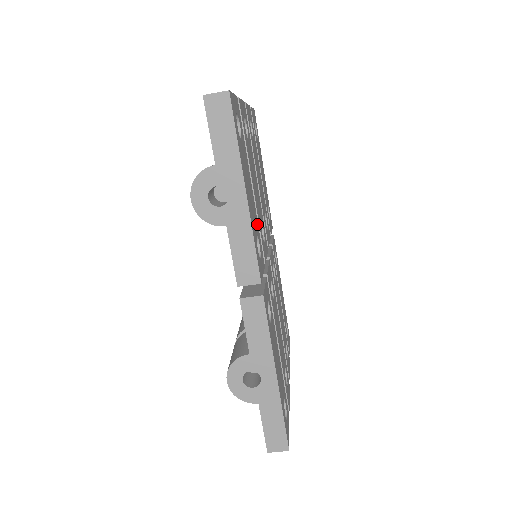
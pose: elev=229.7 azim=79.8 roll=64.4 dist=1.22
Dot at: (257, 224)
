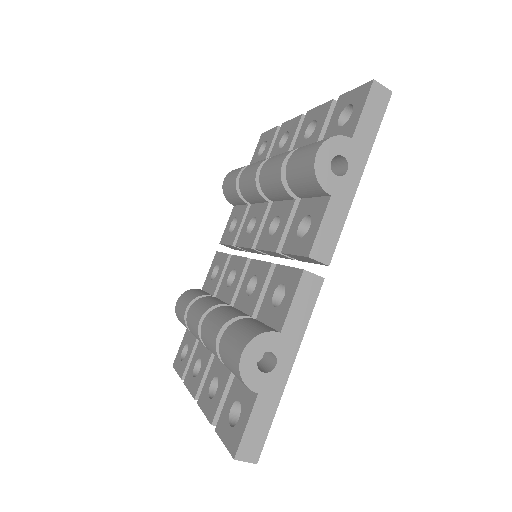
Dot at: occluded
